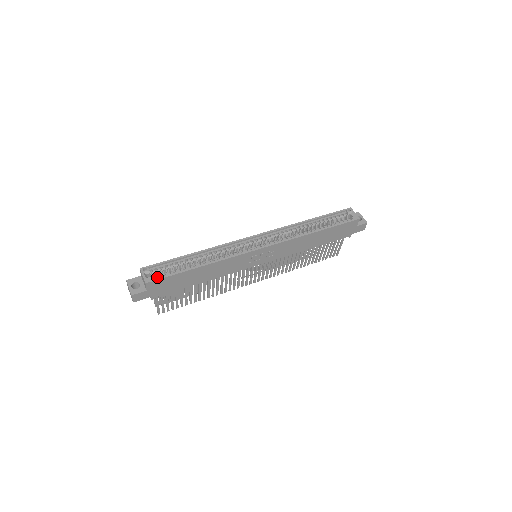
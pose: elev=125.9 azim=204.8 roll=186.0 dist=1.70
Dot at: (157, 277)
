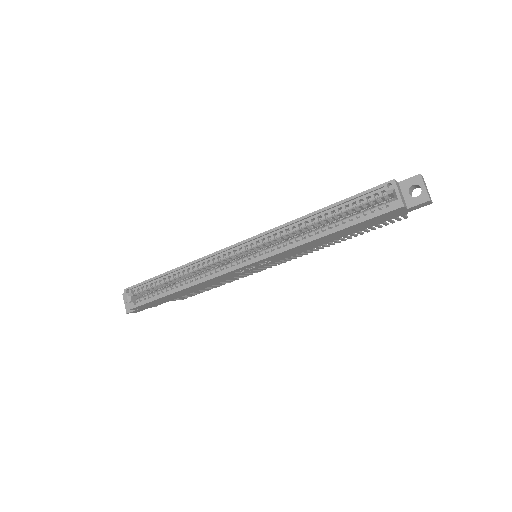
Dot at: (139, 301)
